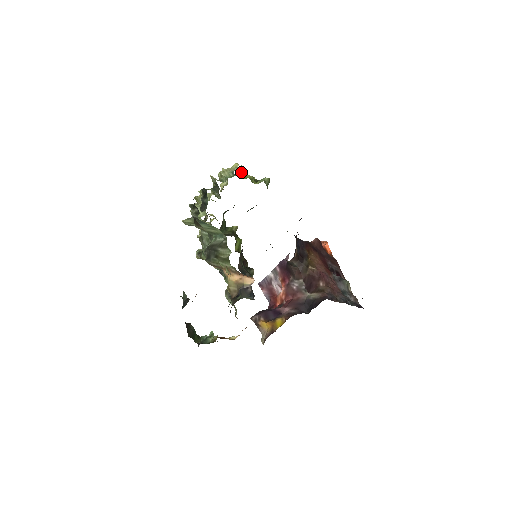
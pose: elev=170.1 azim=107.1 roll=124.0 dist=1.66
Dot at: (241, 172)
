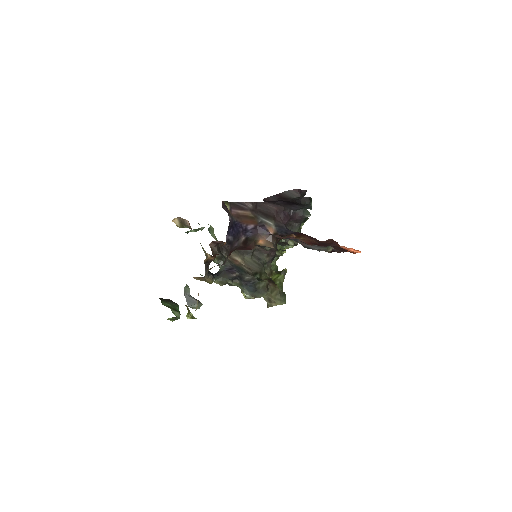
Dot at: occluded
